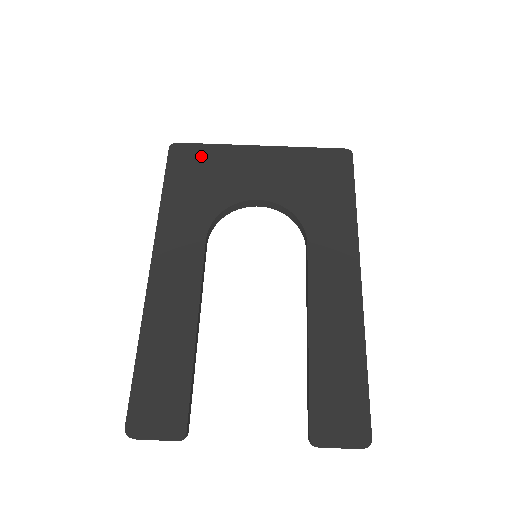
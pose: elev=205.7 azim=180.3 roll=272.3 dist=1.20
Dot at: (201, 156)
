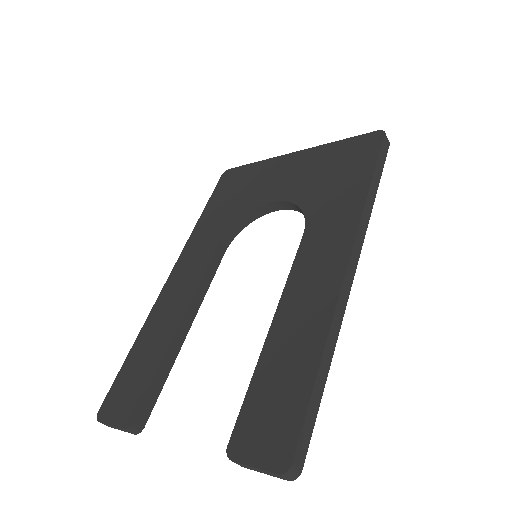
Dot at: (242, 175)
